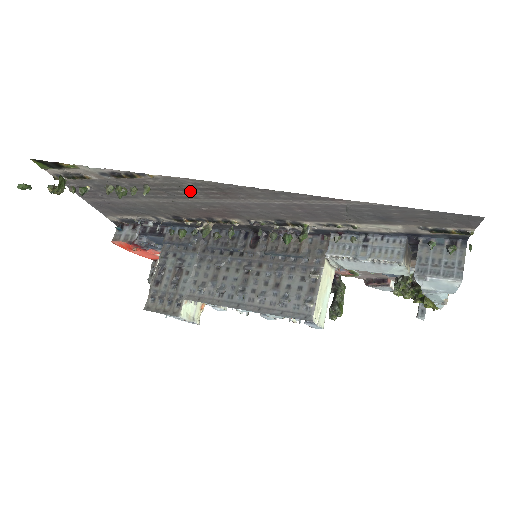
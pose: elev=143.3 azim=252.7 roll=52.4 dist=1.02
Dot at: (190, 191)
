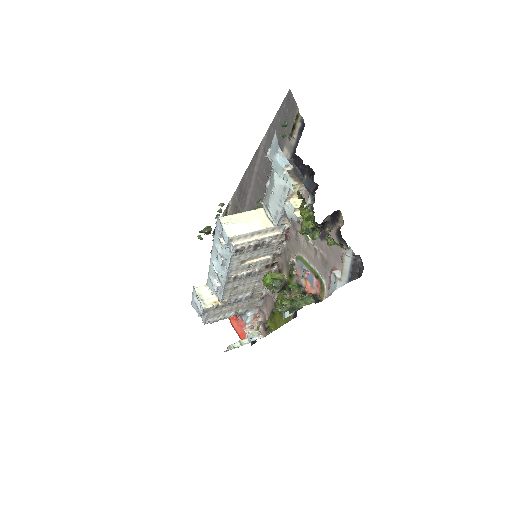
Dot at: (239, 208)
